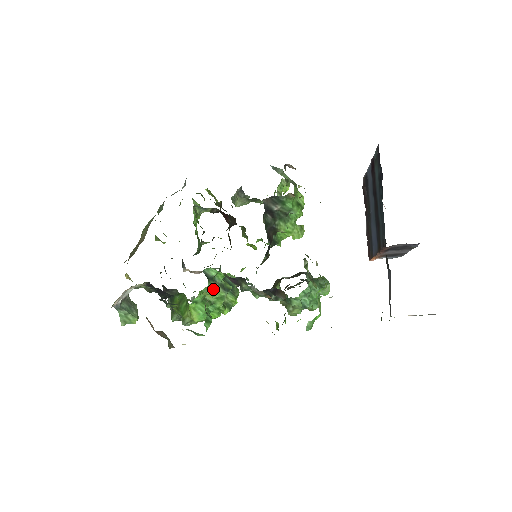
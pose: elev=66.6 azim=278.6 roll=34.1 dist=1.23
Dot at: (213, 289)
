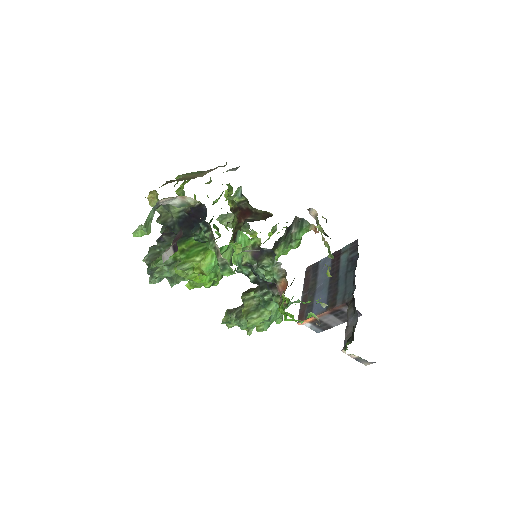
Dot at: (249, 246)
